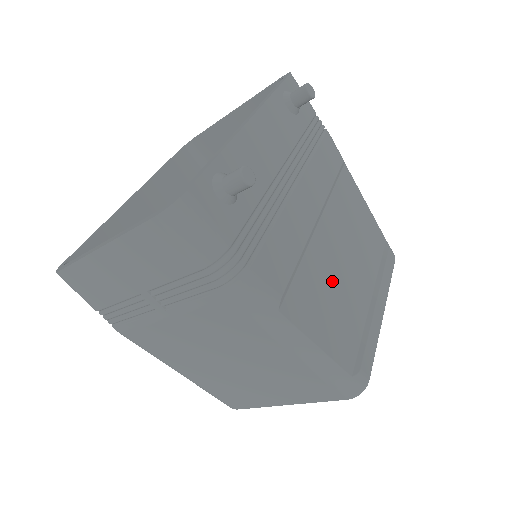
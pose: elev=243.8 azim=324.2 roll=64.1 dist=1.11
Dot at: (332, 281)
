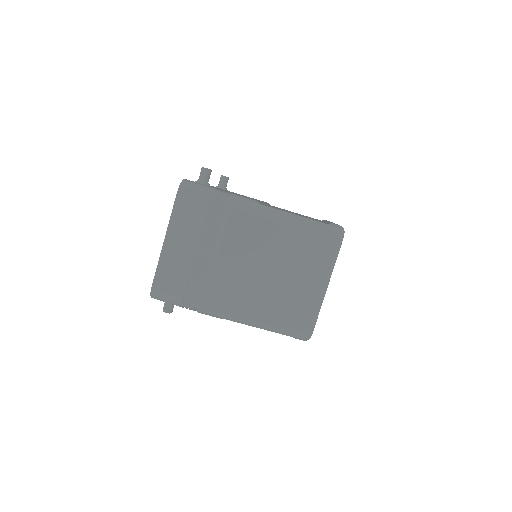
Dot at: occluded
